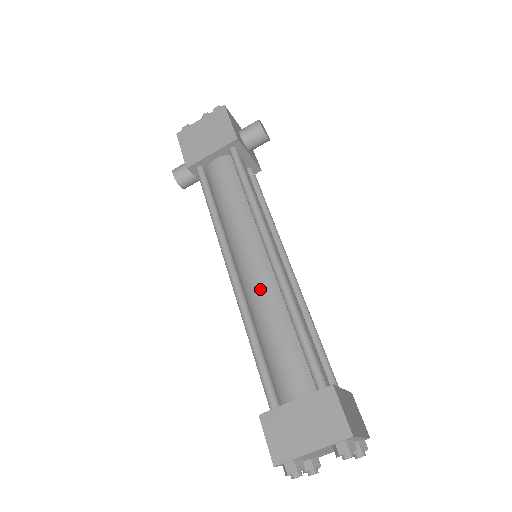
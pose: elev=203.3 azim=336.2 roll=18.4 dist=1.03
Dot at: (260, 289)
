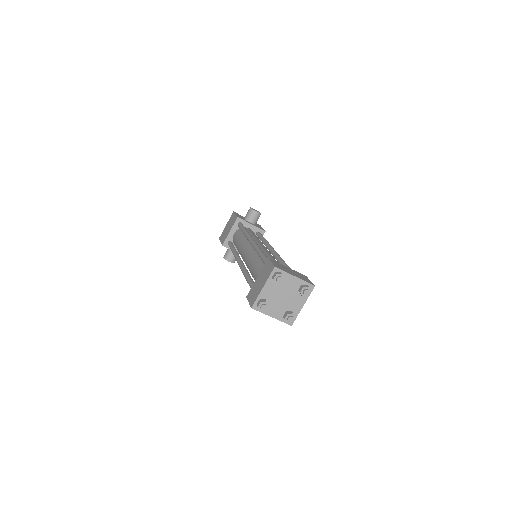
Dot at: (249, 259)
